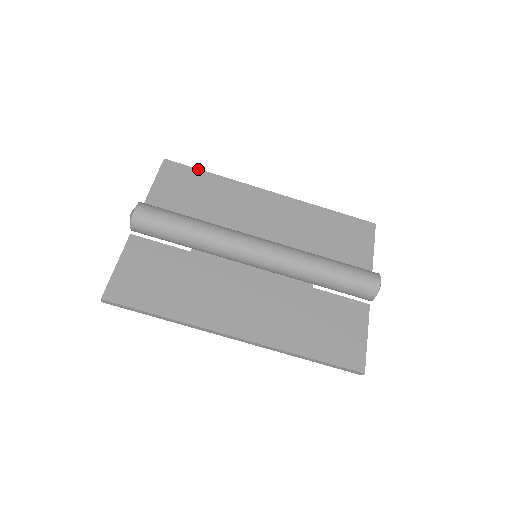
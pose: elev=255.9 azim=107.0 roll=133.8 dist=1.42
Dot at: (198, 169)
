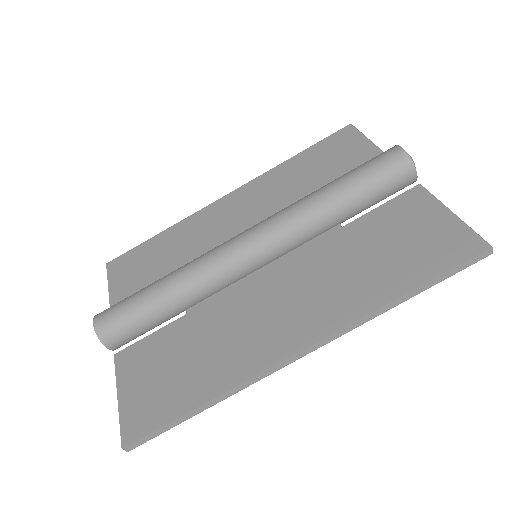
Dot at: (143, 243)
